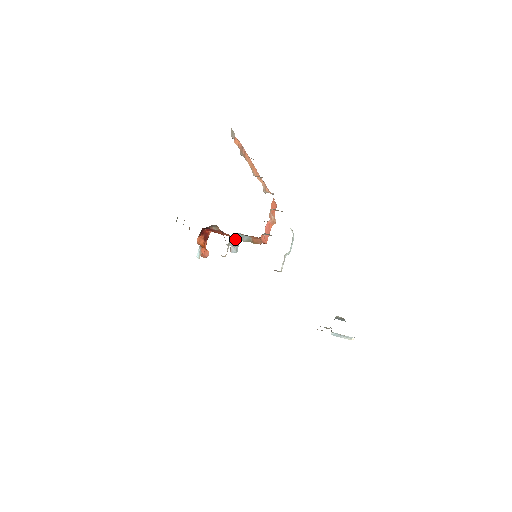
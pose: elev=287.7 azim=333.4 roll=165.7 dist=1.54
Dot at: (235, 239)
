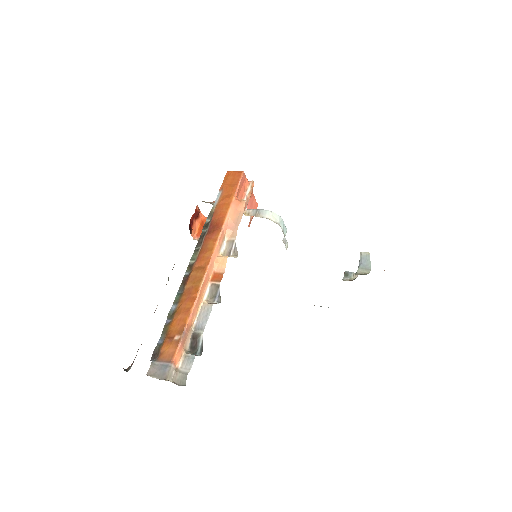
Dot at: occluded
